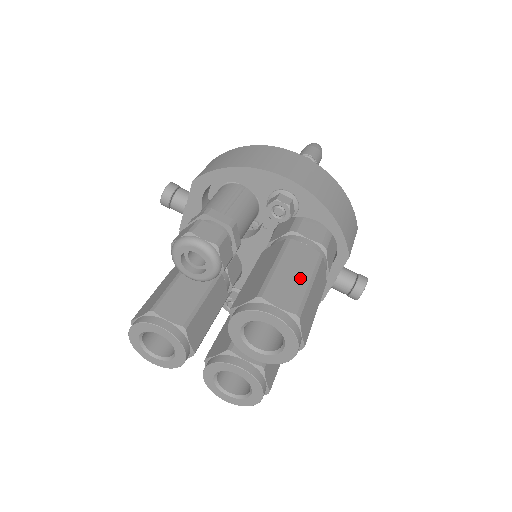
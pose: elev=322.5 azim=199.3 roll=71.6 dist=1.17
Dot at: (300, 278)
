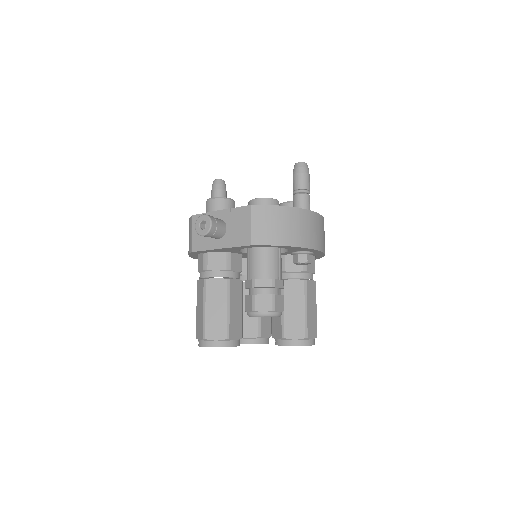
Dot at: (314, 310)
